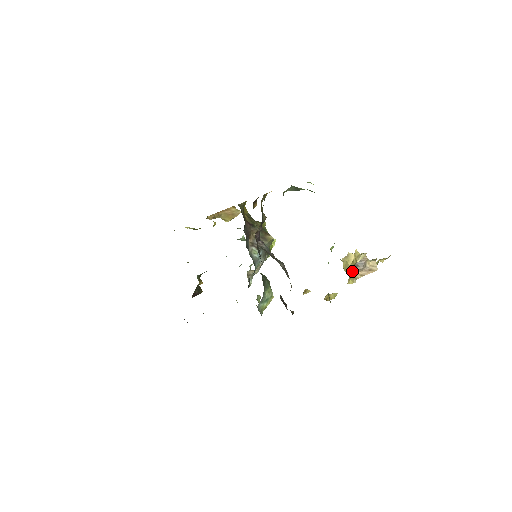
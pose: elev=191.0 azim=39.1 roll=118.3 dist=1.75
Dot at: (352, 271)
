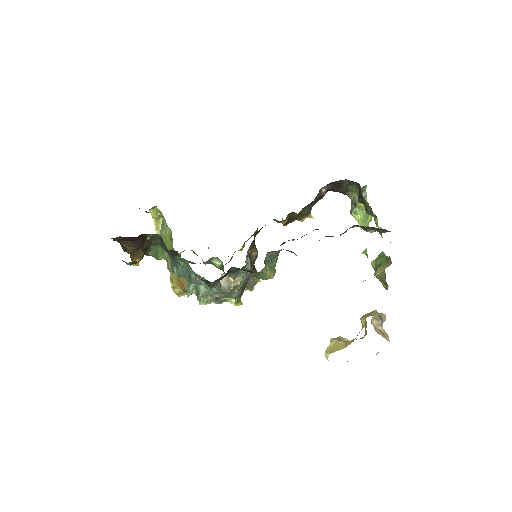
Dot at: (373, 311)
